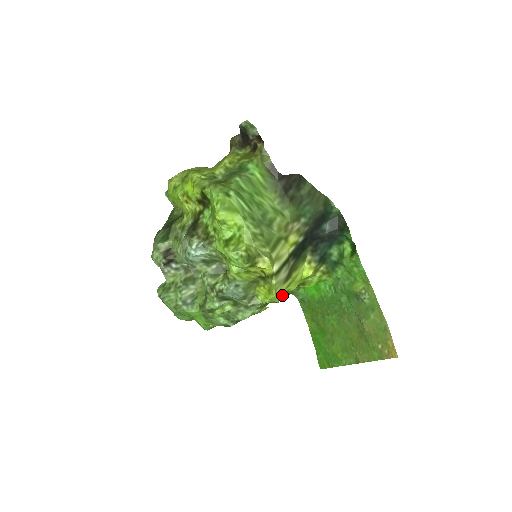
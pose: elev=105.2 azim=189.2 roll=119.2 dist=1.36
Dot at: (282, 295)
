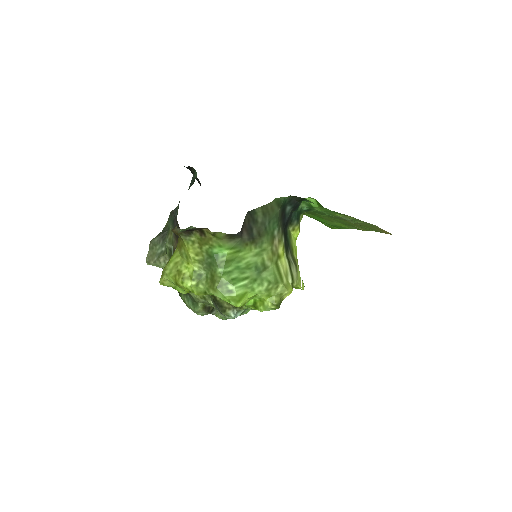
Dot at: occluded
